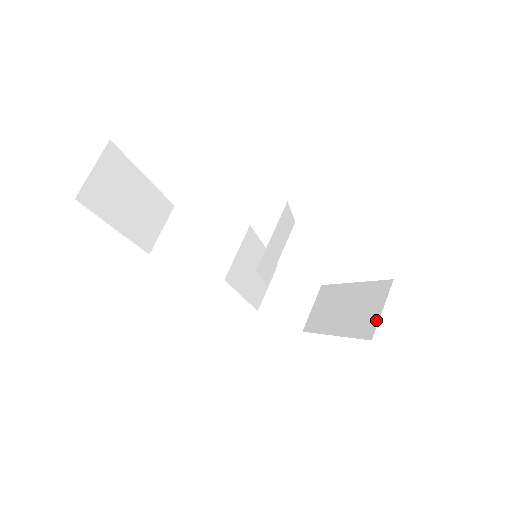
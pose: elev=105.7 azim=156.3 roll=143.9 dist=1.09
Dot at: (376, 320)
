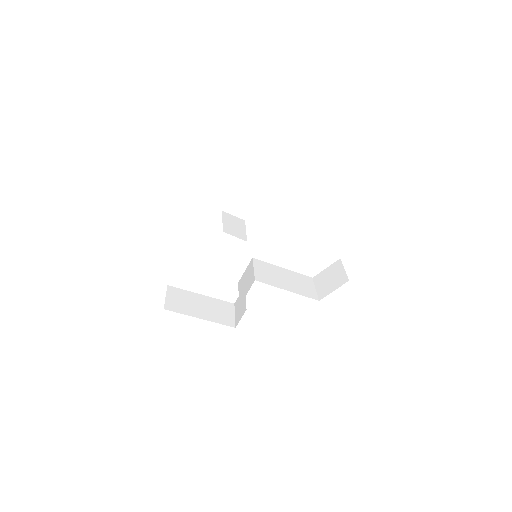
Dot at: occluded
